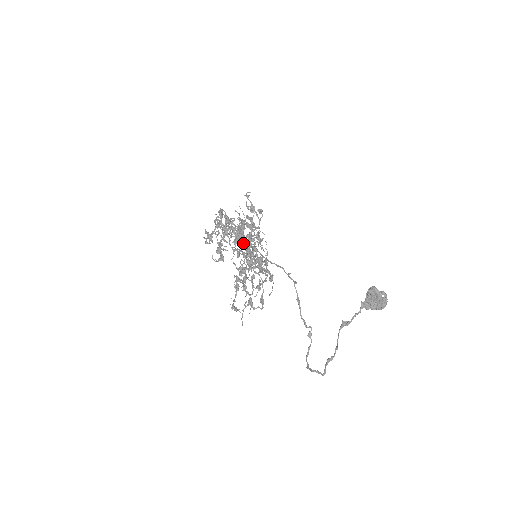
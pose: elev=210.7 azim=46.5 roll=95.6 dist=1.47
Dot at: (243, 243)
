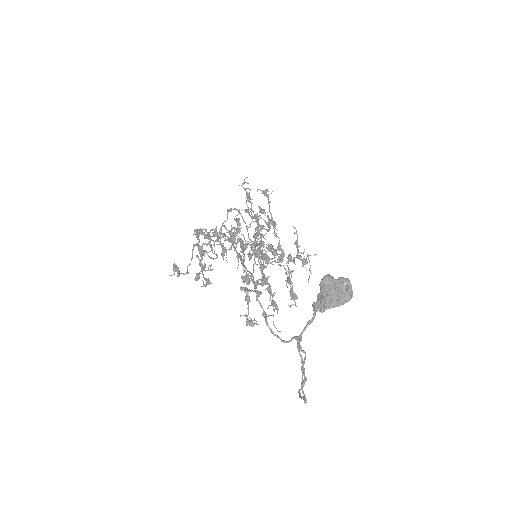
Dot at: (241, 246)
